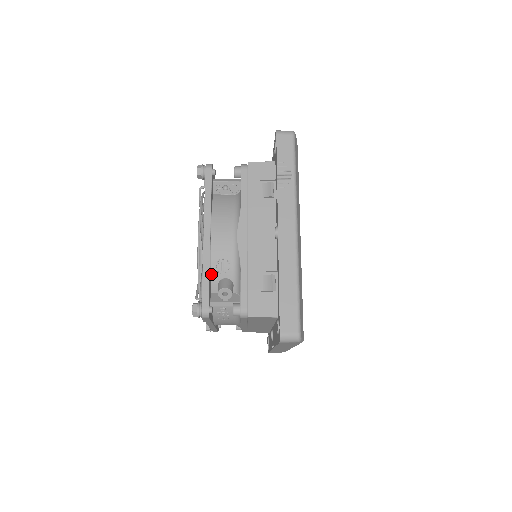
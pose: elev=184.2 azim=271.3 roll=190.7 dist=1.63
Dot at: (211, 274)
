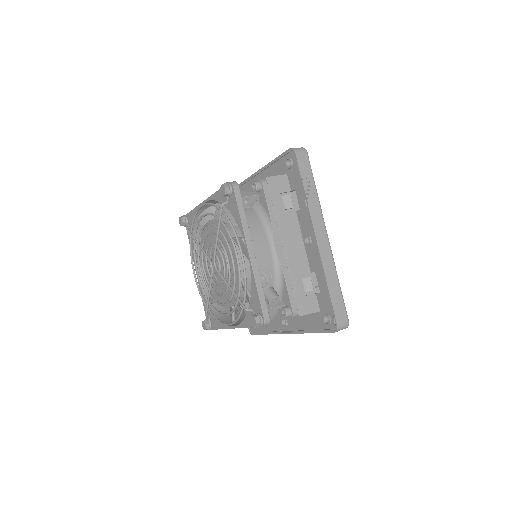
Dot at: occluded
